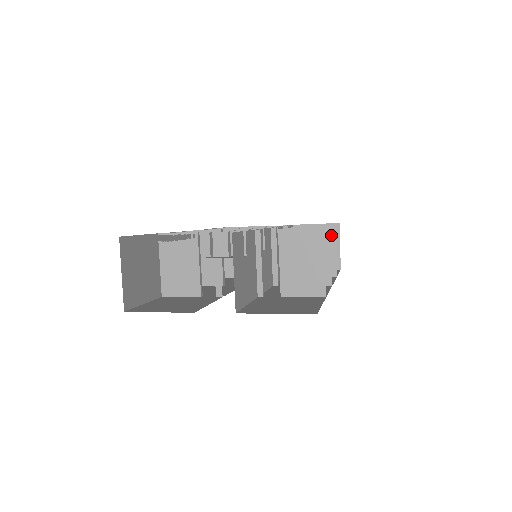
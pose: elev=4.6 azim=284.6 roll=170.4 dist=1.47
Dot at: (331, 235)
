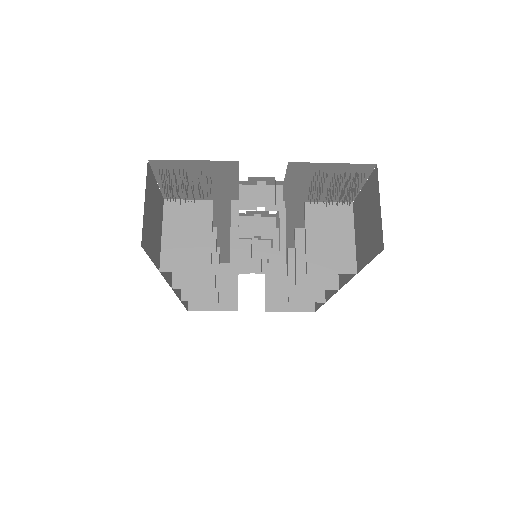
Dot at: occluded
